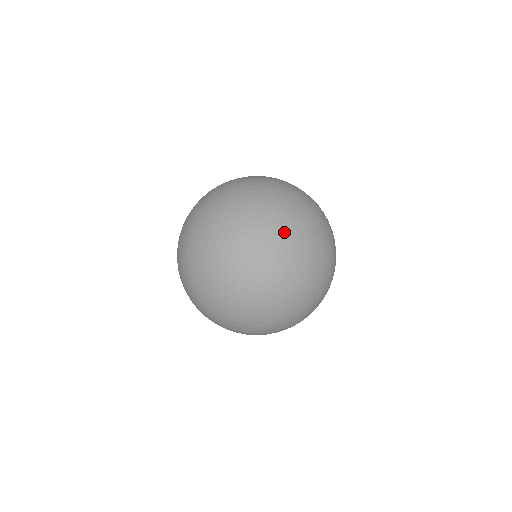
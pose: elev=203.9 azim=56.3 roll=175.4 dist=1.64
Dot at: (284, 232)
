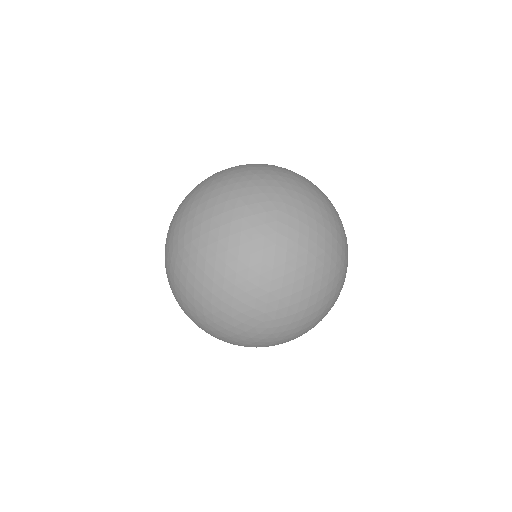
Dot at: (277, 290)
